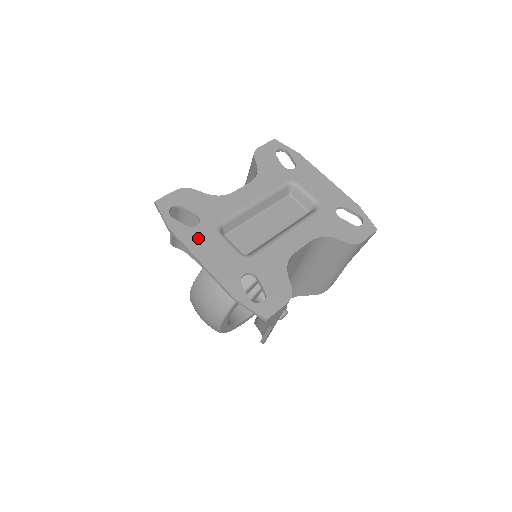
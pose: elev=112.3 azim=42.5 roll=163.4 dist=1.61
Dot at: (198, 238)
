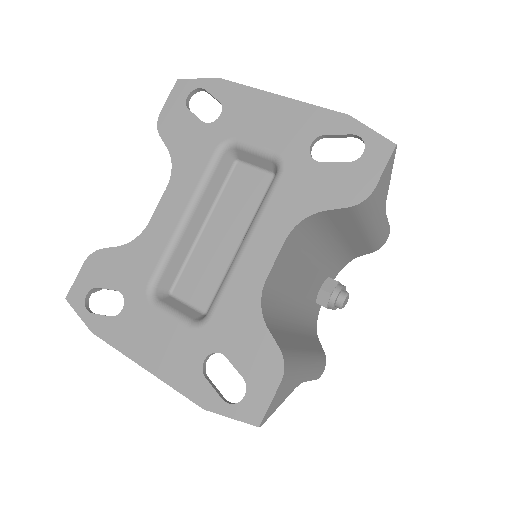
Dot at: (130, 329)
